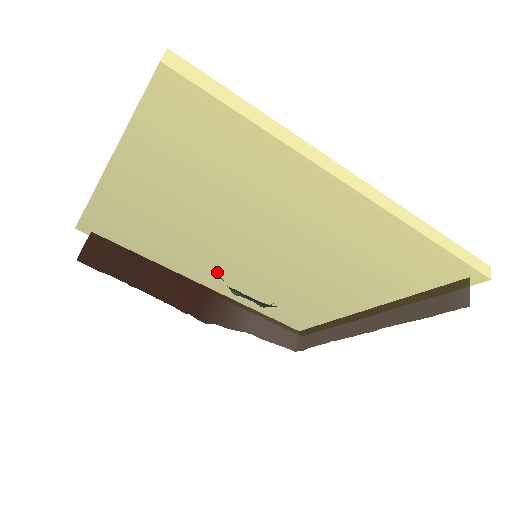
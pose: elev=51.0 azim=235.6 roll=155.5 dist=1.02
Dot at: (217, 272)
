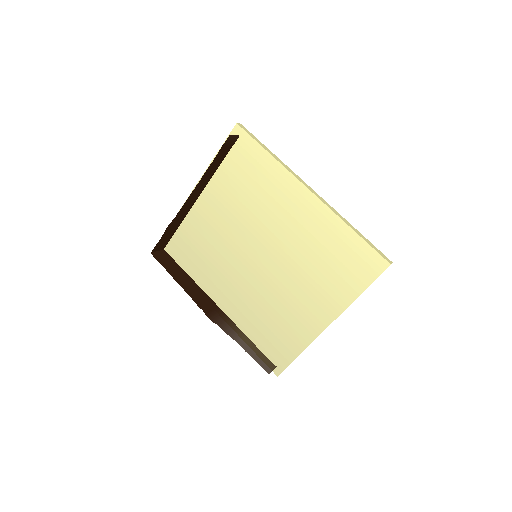
Dot at: (229, 285)
